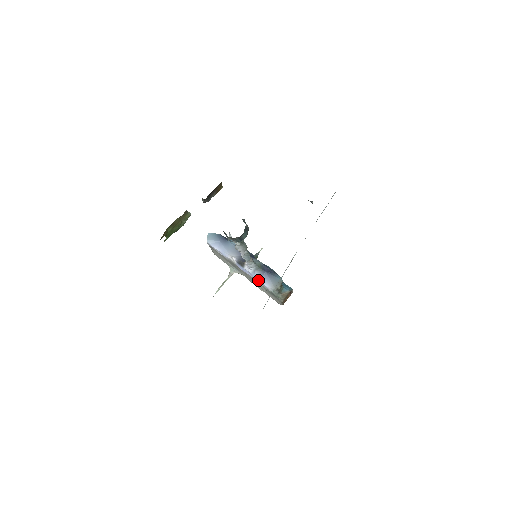
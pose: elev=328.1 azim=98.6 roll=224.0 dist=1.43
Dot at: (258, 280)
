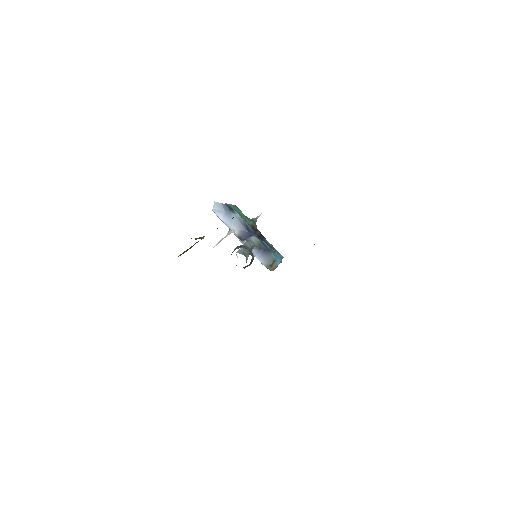
Dot at: (254, 255)
